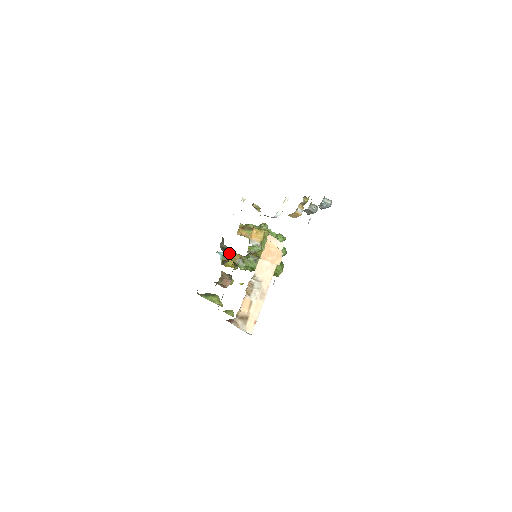
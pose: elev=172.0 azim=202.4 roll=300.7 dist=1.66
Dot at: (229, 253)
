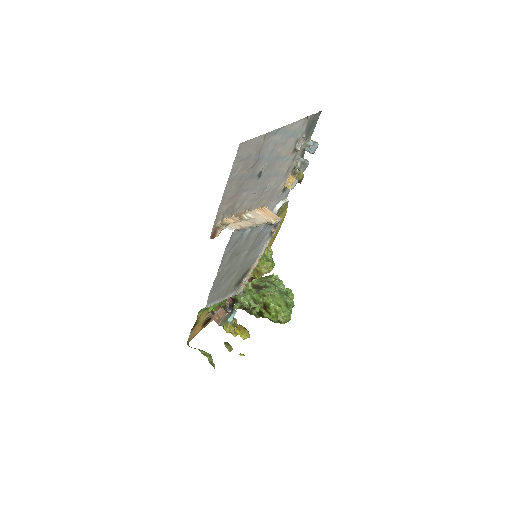
Dot at: occluded
